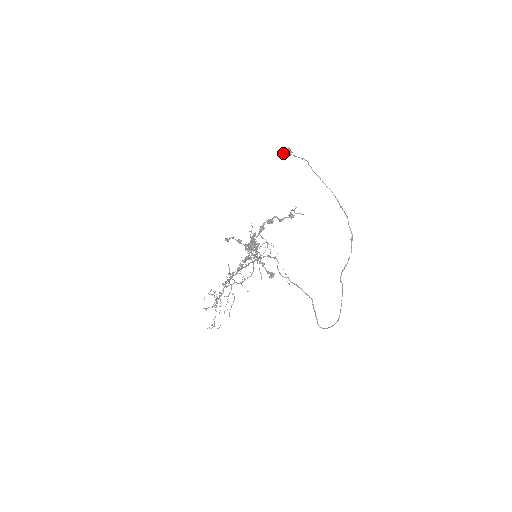
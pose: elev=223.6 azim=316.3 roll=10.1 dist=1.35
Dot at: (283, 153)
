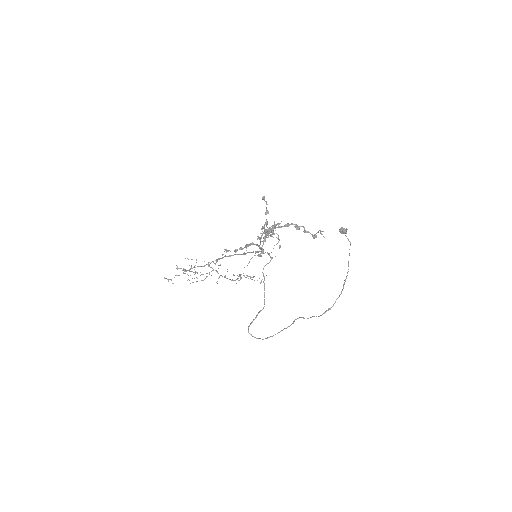
Dot at: (340, 228)
